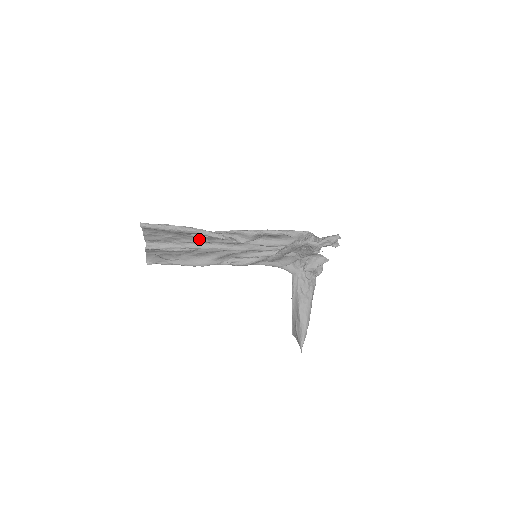
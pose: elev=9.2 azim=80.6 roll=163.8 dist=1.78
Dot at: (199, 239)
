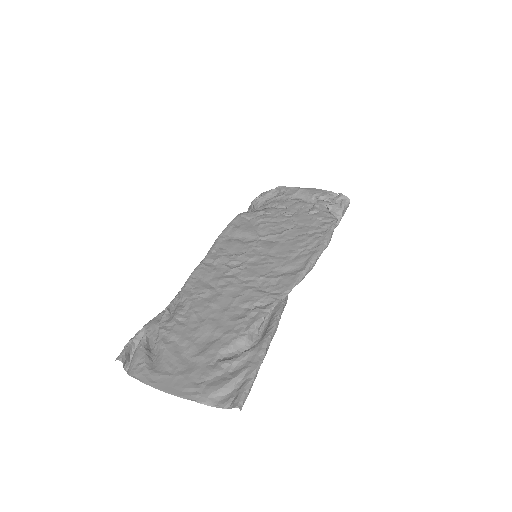
Dot at: (239, 315)
